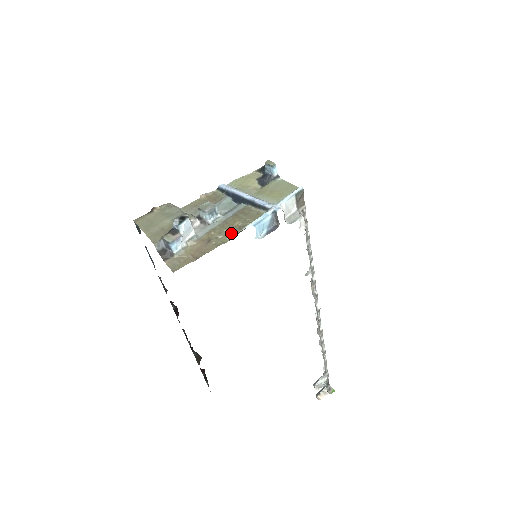
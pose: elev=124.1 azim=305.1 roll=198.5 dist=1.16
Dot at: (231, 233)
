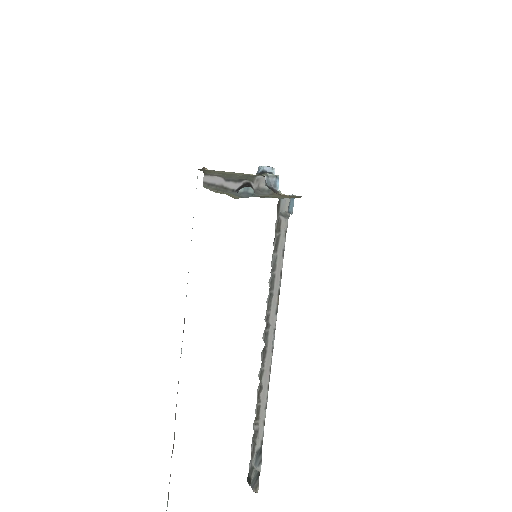
Dot at: occluded
